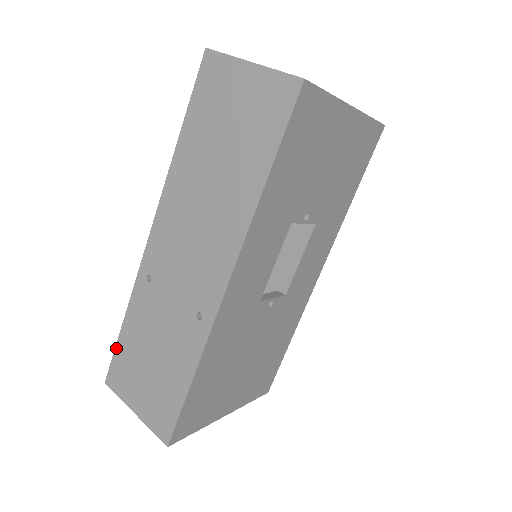
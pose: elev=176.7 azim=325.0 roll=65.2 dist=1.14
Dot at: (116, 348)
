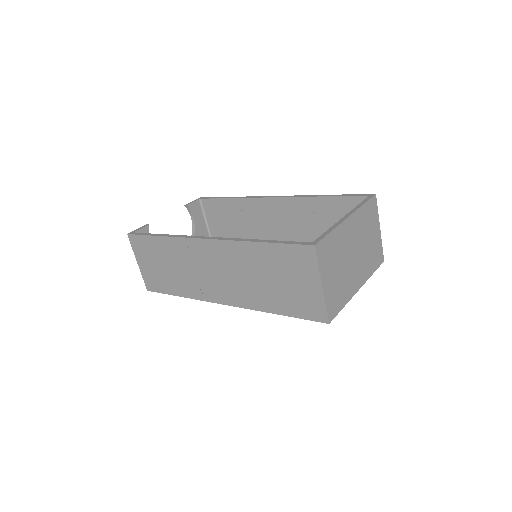
Dot at: (145, 236)
